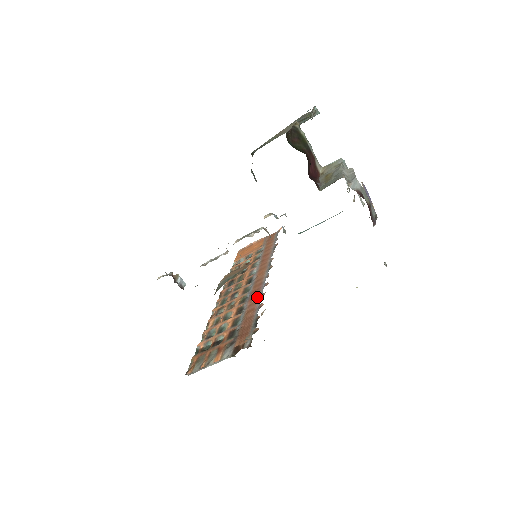
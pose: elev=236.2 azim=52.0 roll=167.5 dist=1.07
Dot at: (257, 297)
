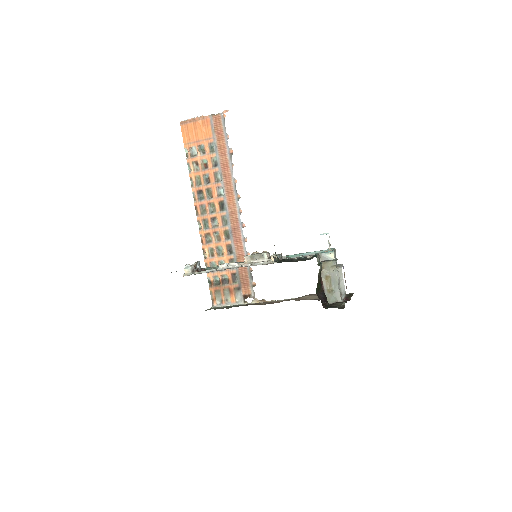
Dot at: (241, 241)
